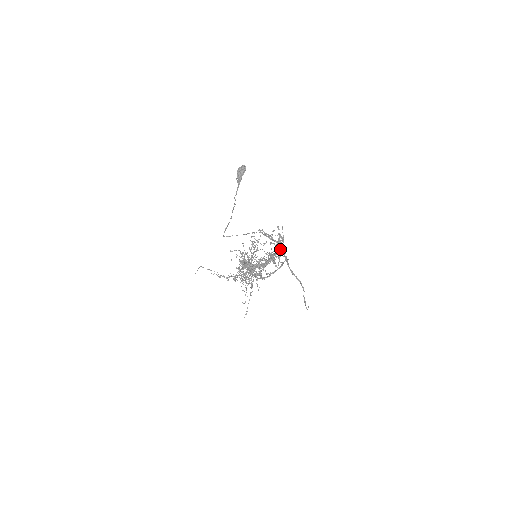
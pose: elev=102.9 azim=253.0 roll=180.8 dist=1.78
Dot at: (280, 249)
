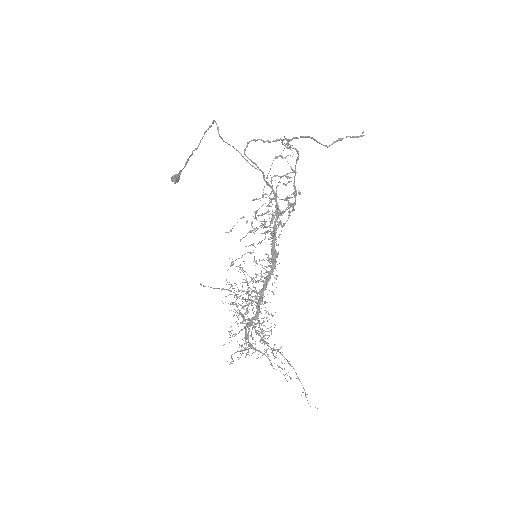
Dot at: (275, 224)
